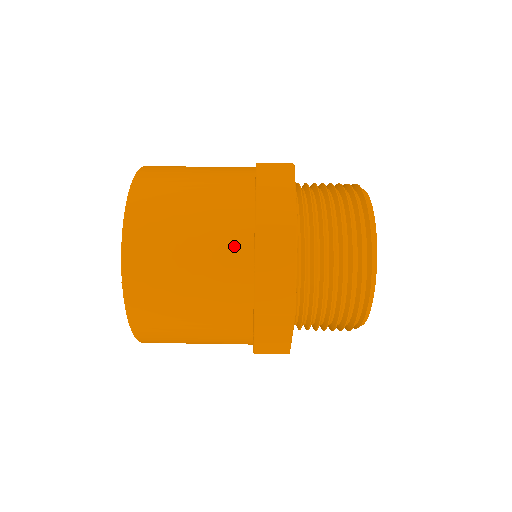
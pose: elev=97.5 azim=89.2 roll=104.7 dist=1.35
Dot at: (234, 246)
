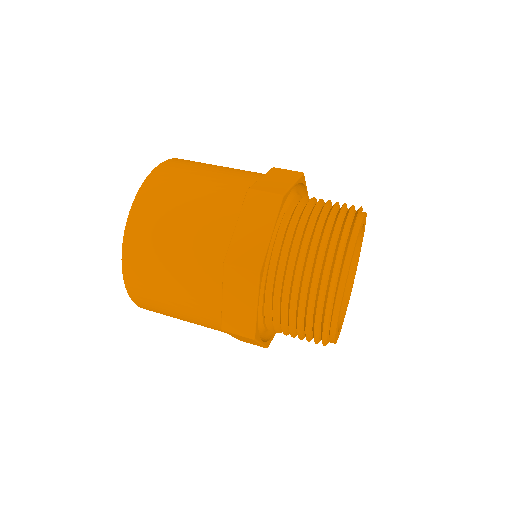
Dot at: (251, 172)
